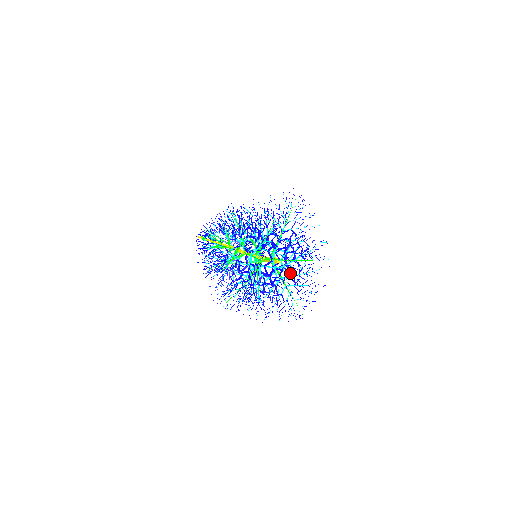
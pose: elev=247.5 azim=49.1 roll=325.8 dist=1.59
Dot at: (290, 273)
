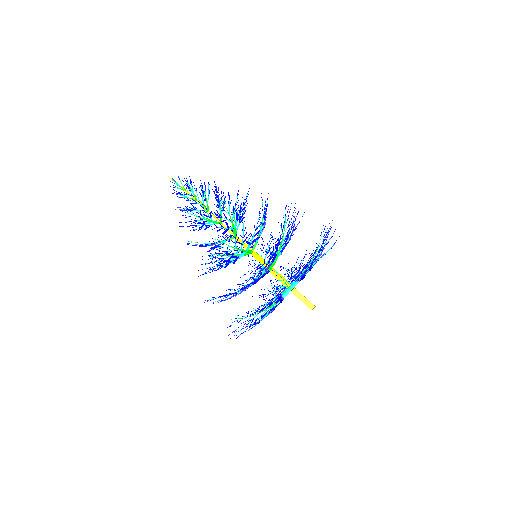
Dot at: occluded
